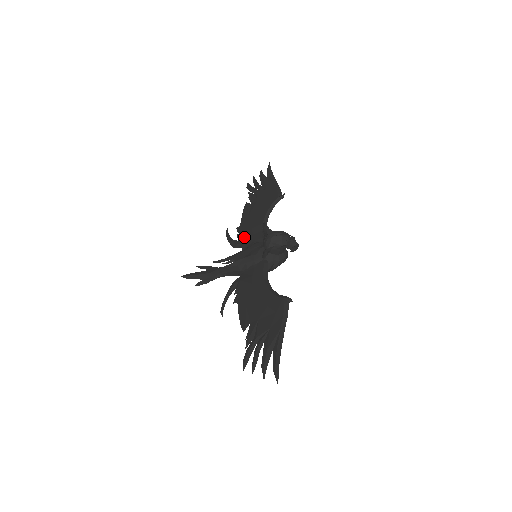
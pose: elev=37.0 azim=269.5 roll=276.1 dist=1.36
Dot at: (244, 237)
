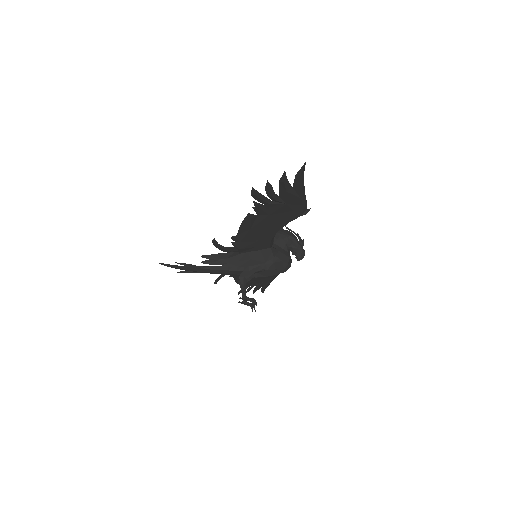
Dot at: occluded
